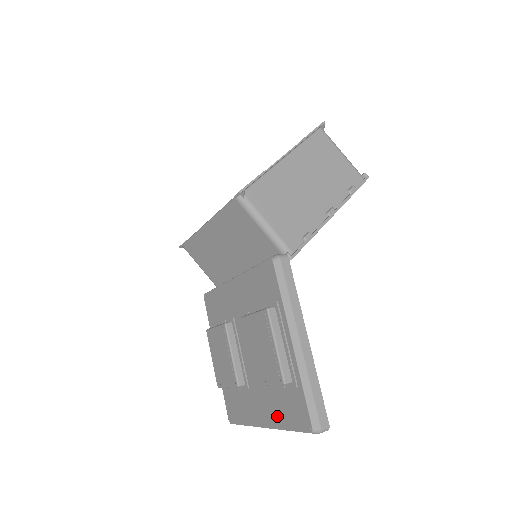
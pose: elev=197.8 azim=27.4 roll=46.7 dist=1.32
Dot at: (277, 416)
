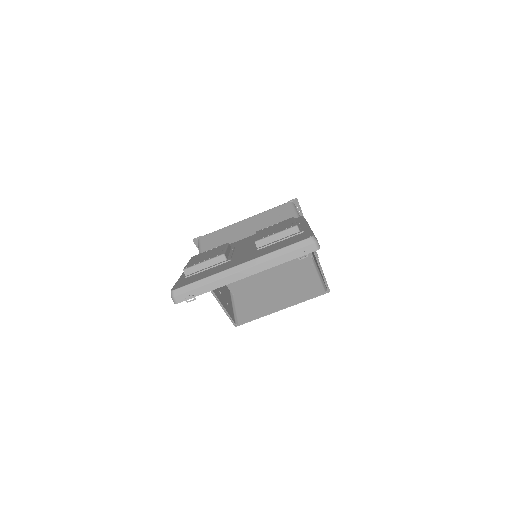
Dot at: (267, 251)
